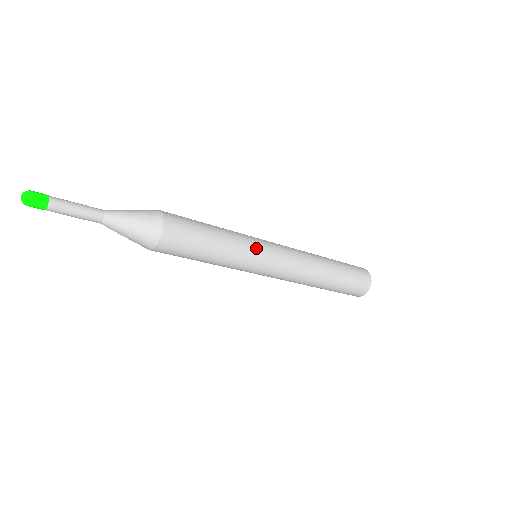
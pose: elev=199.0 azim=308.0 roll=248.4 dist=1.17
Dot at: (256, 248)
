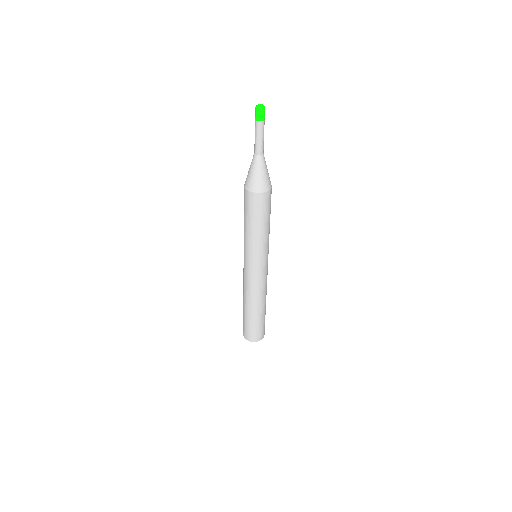
Dot at: occluded
